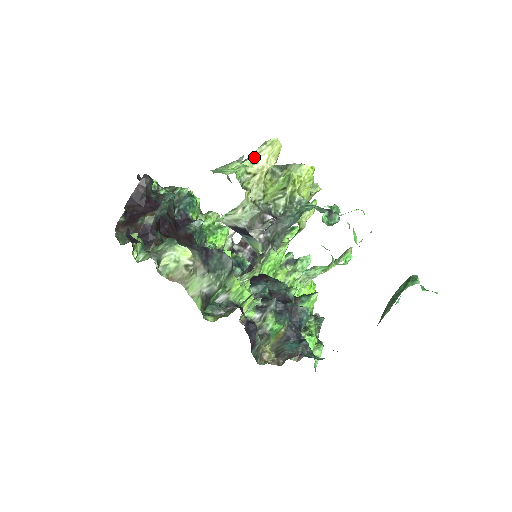
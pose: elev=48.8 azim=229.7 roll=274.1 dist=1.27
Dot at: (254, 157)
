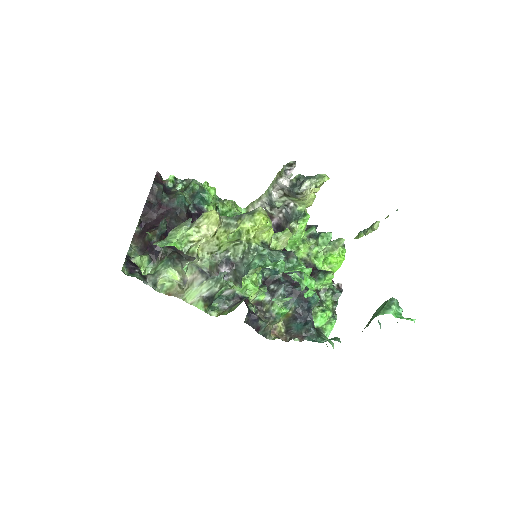
Dot at: (196, 226)
